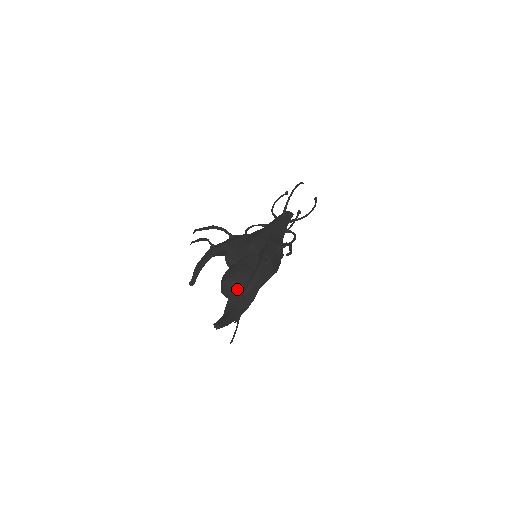
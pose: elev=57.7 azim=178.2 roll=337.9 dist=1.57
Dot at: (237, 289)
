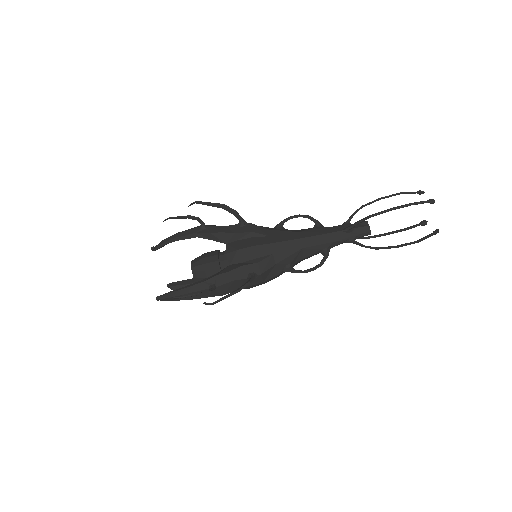
Dot at: occluded
